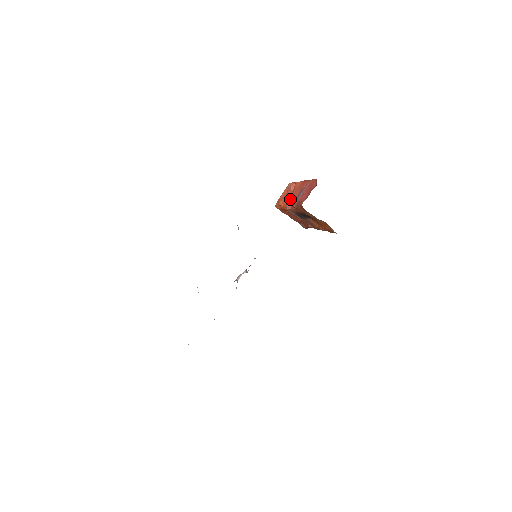
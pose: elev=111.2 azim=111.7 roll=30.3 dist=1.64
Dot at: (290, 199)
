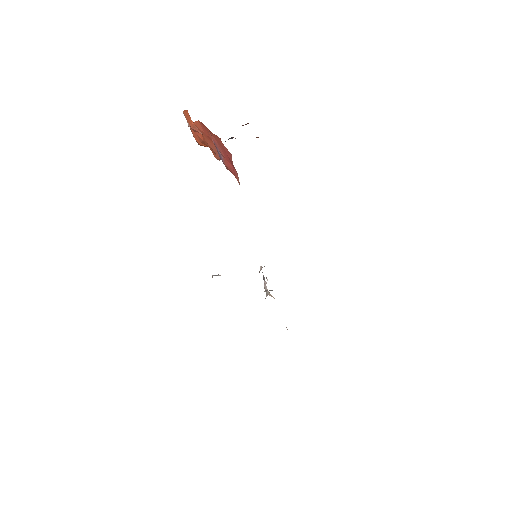
Dot at: occluded
